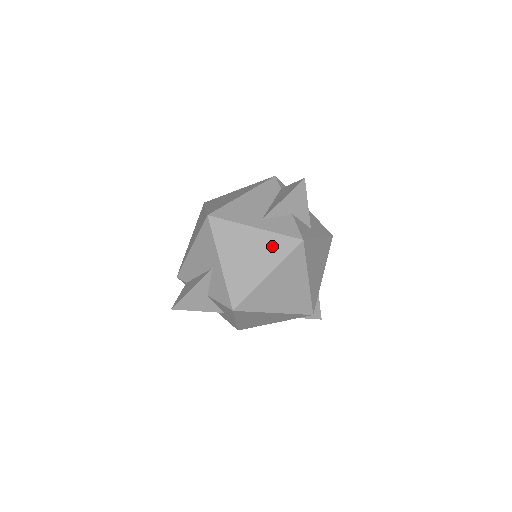
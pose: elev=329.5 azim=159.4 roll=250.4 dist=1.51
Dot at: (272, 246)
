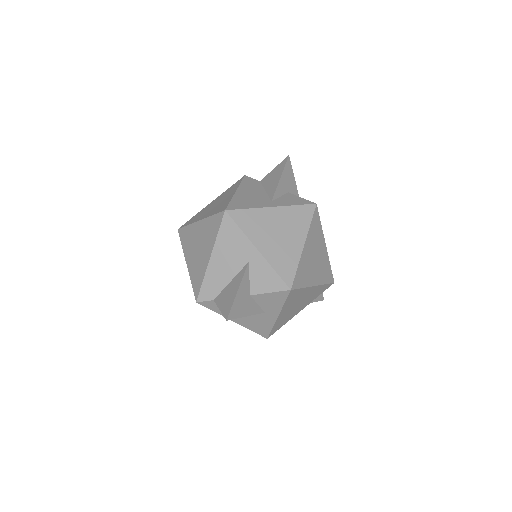
Dot at: (295, 218)
